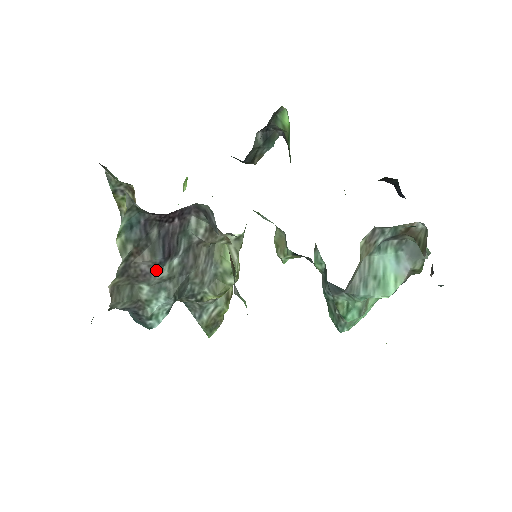
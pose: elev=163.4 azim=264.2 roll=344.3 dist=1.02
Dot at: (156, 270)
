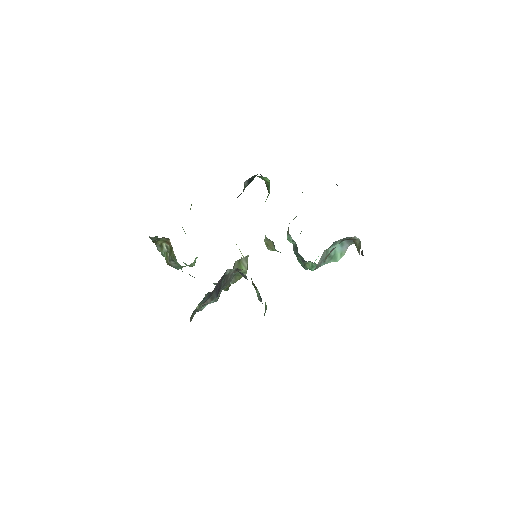
Dot at: occluded
